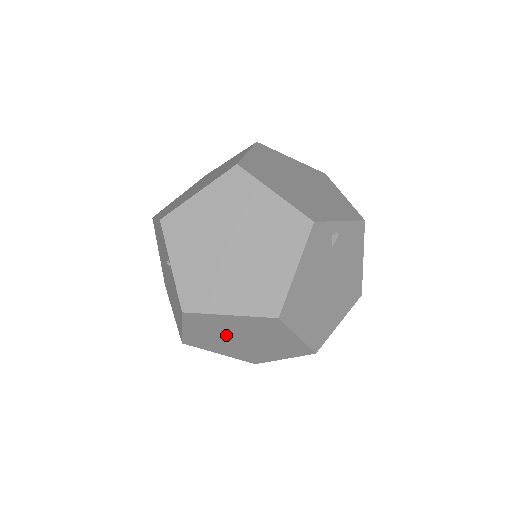
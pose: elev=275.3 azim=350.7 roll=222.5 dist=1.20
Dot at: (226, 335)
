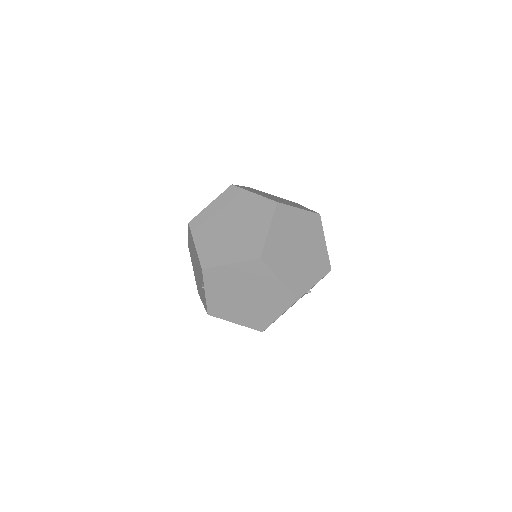
Dot at: occluded
